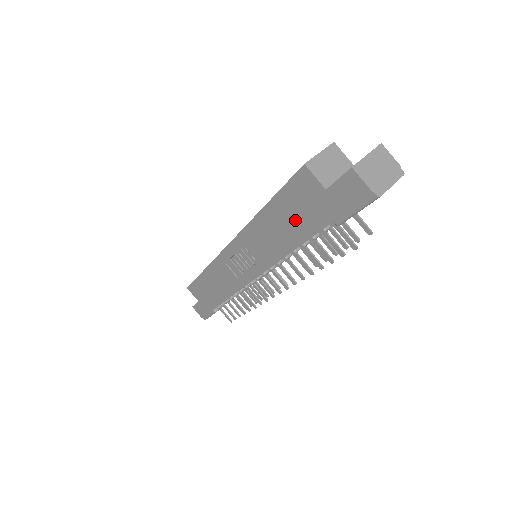
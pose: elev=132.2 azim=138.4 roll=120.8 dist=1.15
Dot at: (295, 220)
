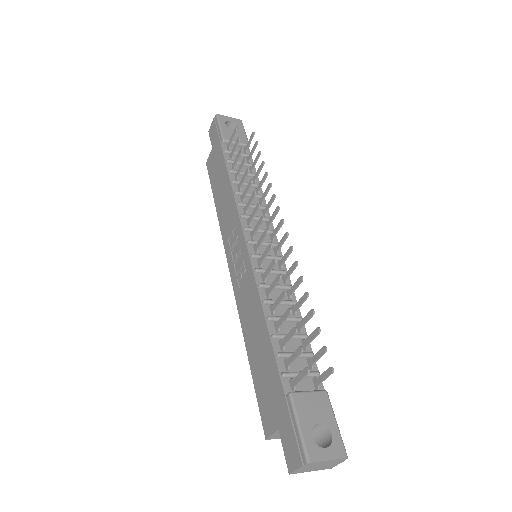
Dot at: (219, 175)
